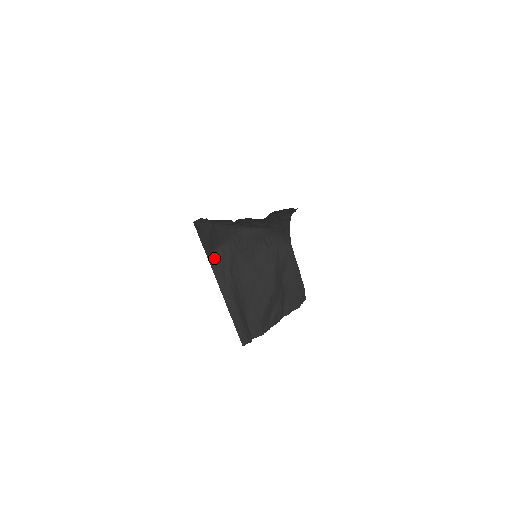
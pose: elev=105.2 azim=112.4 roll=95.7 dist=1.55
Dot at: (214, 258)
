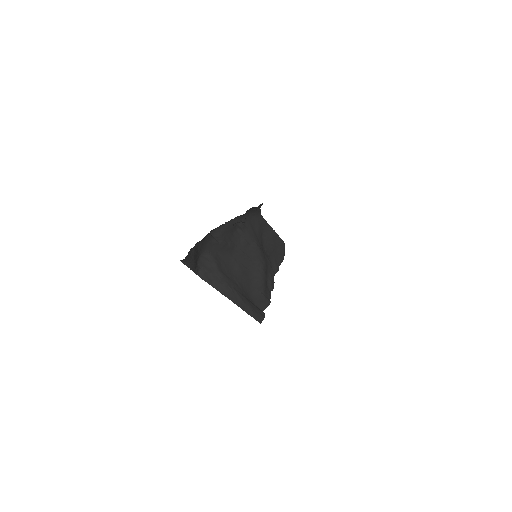
Dot at: (200, 269)
